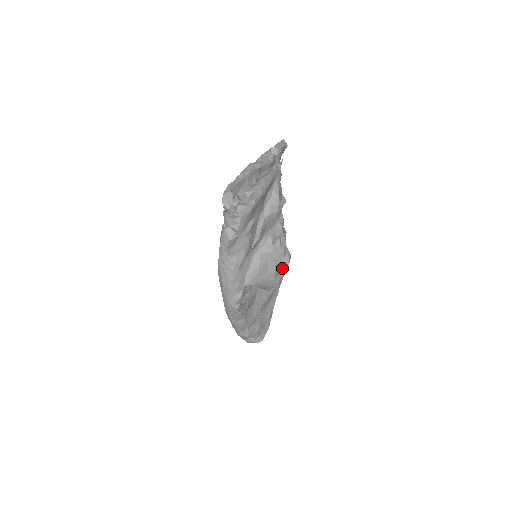
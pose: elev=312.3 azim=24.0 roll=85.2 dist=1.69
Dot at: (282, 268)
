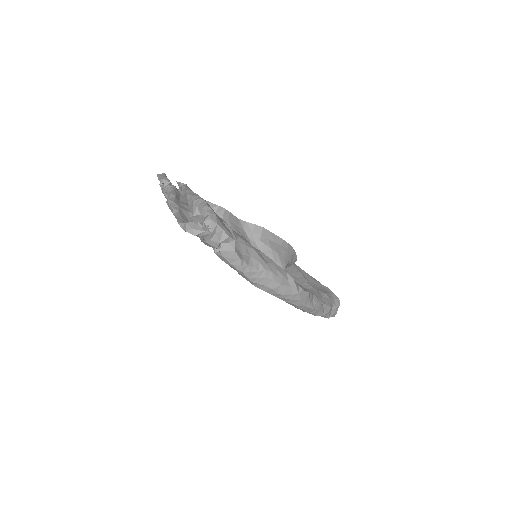
Dot at: occluded
